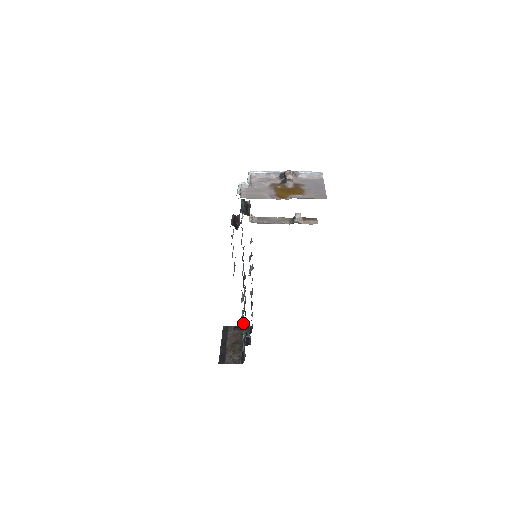
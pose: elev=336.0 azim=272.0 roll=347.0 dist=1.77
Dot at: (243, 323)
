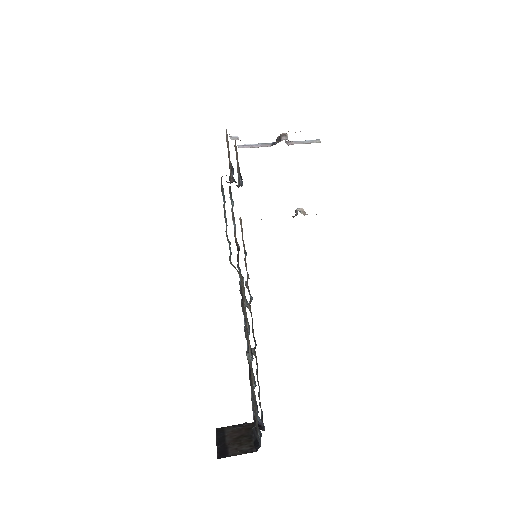
Dot at: (251, 359)
